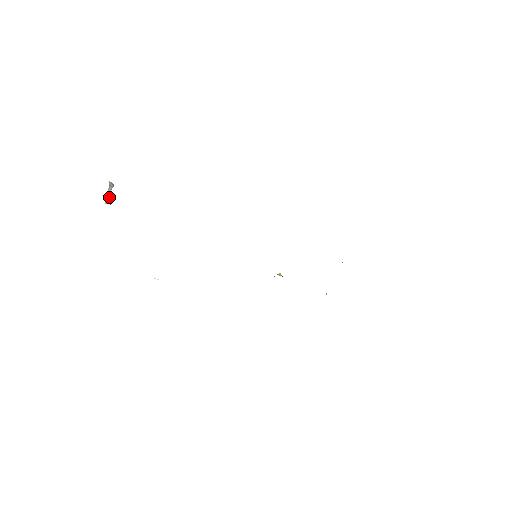
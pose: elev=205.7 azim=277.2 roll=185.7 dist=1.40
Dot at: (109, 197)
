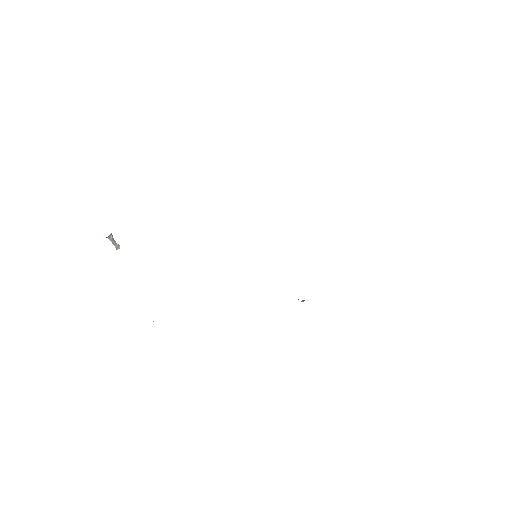
Dot at: occluded
